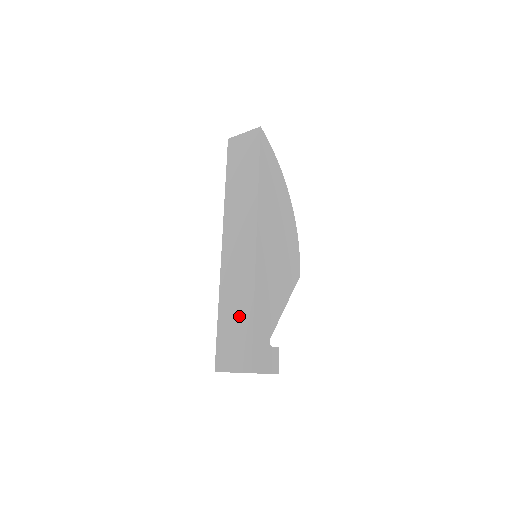
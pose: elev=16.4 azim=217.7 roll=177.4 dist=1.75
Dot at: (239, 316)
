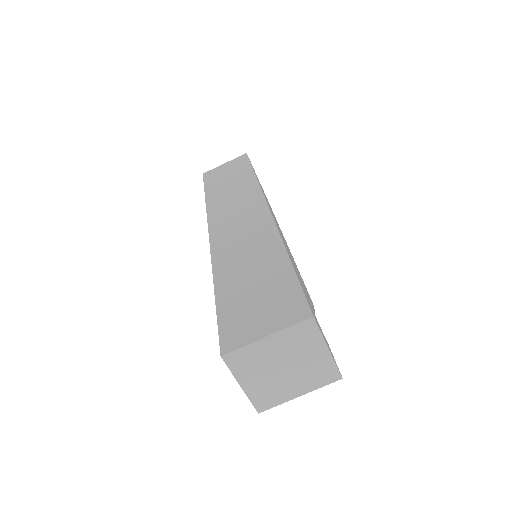
Dot at: (260, 270)
